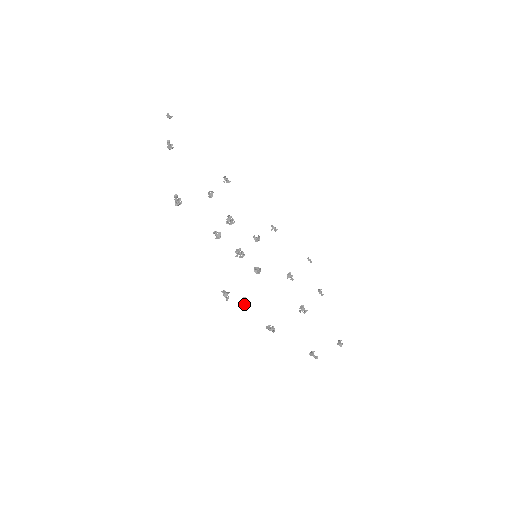
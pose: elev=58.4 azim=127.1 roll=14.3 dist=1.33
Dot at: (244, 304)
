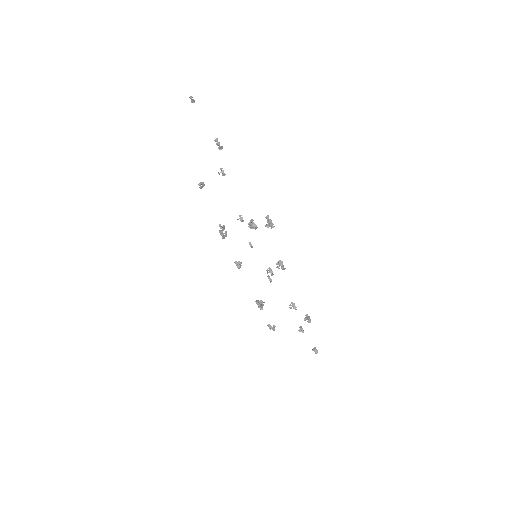
Dot at: (305, 320)
